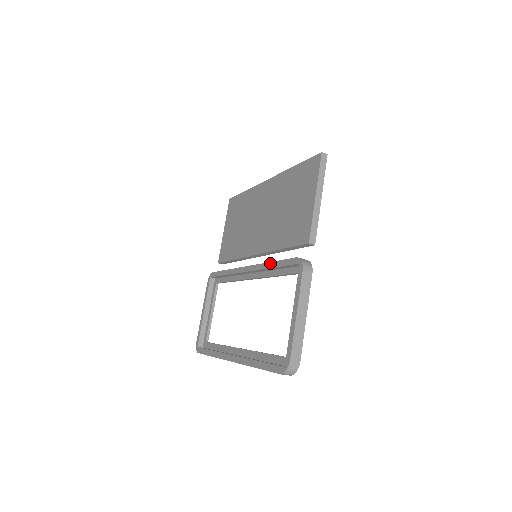
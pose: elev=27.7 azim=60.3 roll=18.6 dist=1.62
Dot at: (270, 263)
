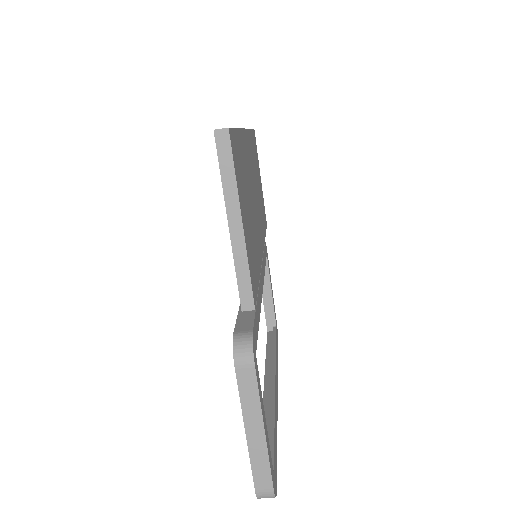
Dot at: occluded
